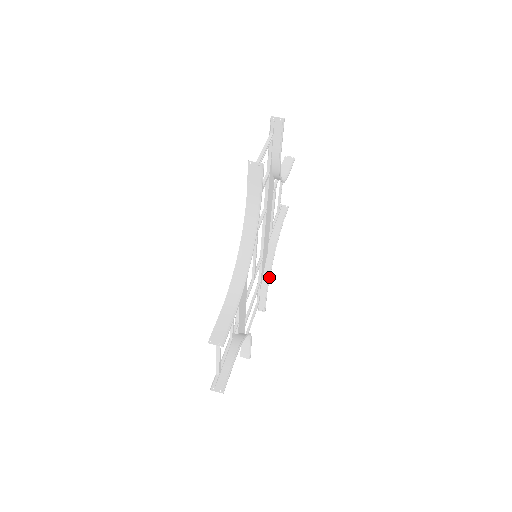
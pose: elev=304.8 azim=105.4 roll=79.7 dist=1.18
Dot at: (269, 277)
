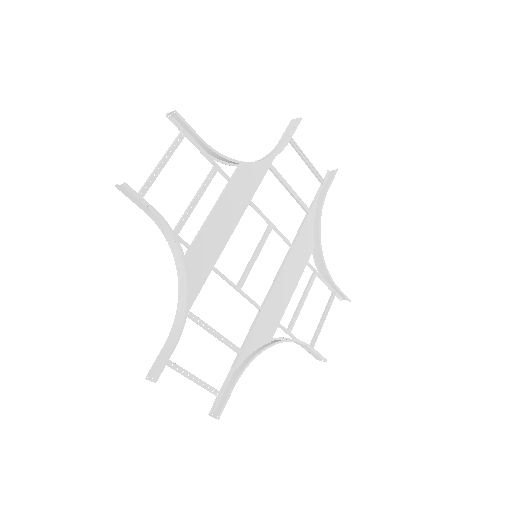
Dot at: (255, 357)
